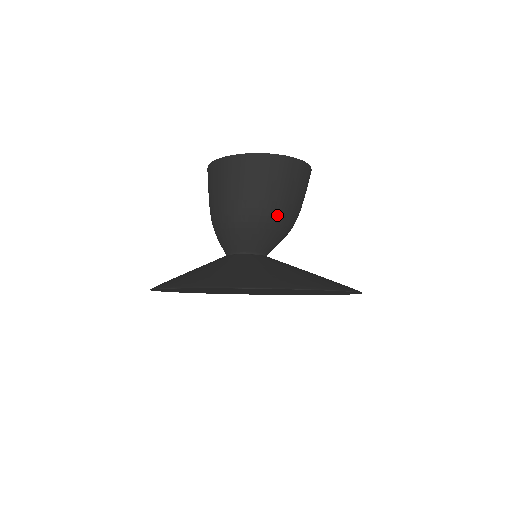
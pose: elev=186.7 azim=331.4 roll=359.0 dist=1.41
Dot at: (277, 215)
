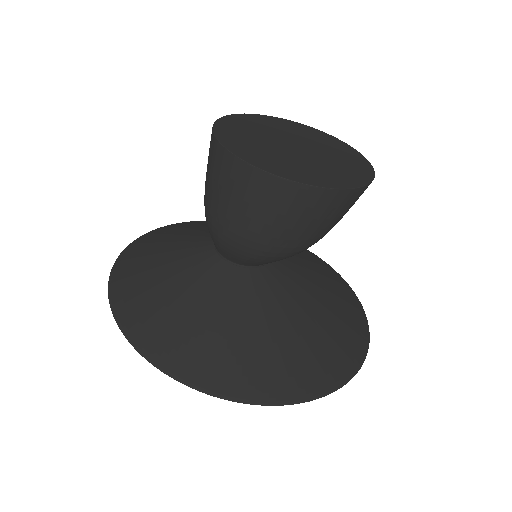
Dot at: (306, 248)
